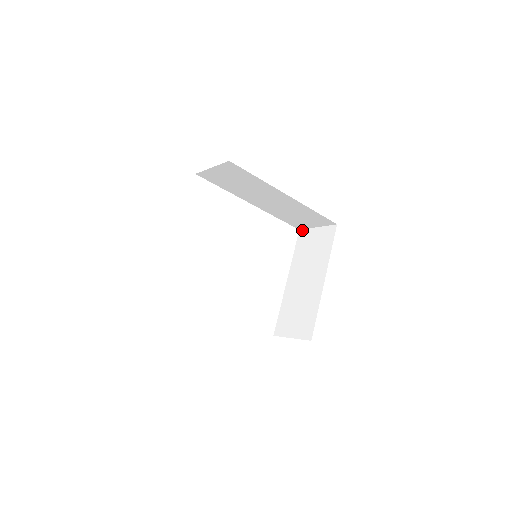
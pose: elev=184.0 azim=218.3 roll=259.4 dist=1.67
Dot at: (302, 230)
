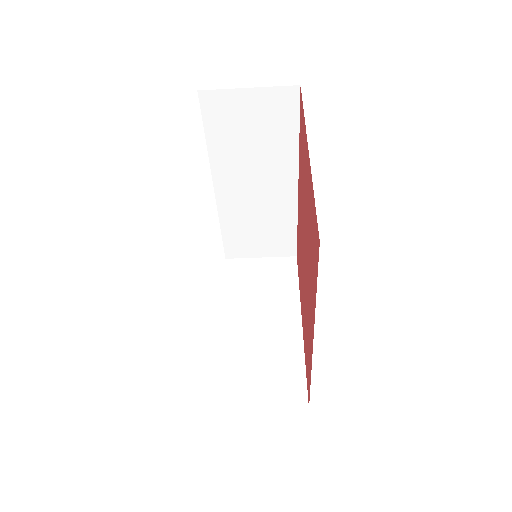
Dot at: (232, 259)
